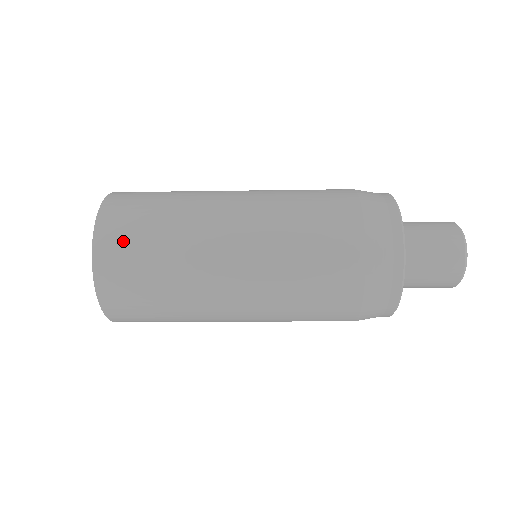
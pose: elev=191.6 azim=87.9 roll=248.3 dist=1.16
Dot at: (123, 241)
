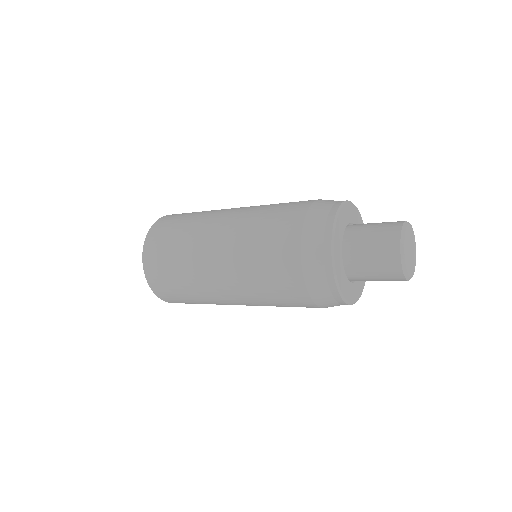
Dot at: (160, 238)
